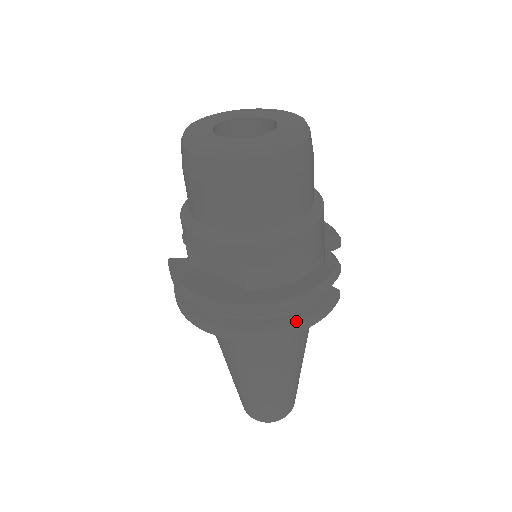
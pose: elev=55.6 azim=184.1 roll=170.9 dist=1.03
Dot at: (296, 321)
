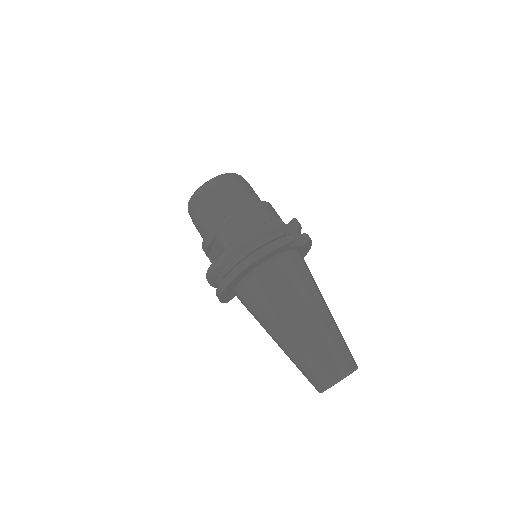
Dot at: (255, 251)
